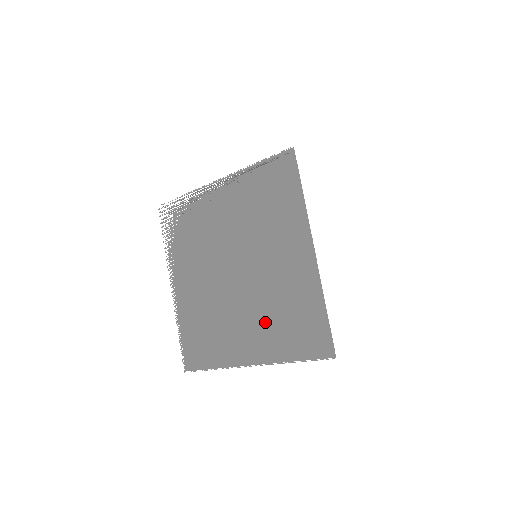
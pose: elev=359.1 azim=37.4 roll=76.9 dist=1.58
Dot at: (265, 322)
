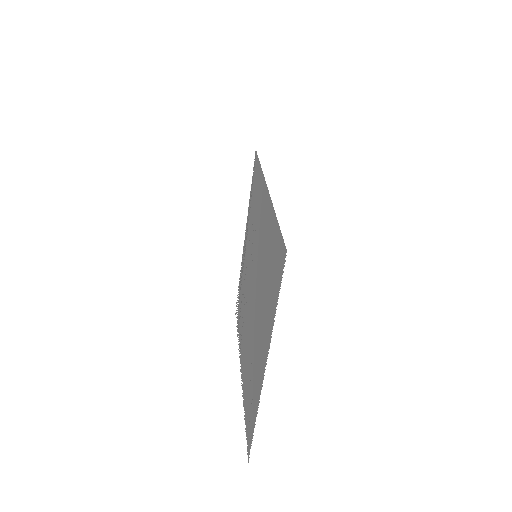
Dot at: (263, 305)
